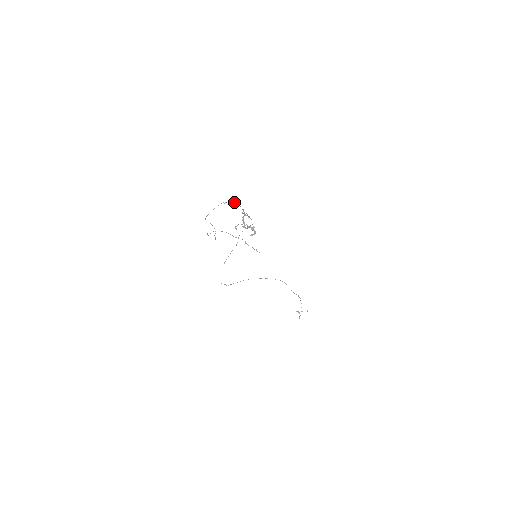
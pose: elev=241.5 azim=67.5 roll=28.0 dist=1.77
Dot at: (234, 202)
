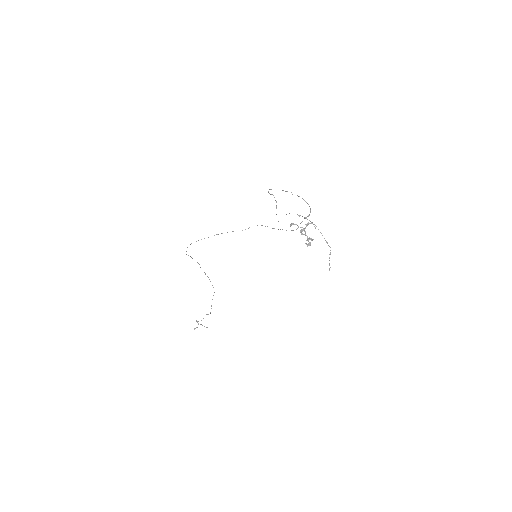
Dot at: occluded
